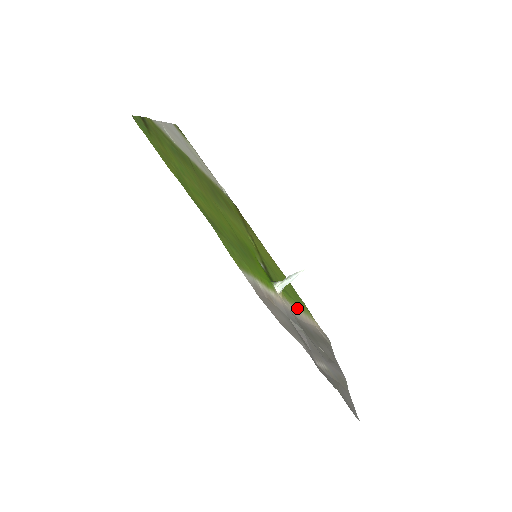
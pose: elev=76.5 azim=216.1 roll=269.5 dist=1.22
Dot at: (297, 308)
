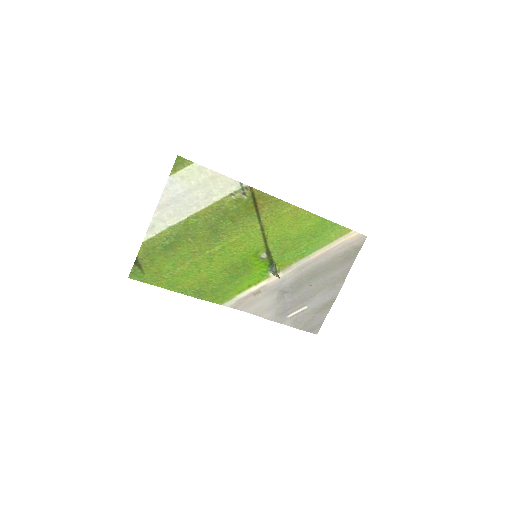
Dot at: (309, 255)
